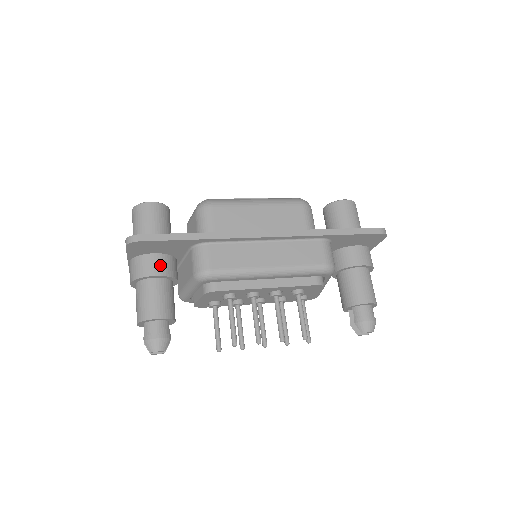
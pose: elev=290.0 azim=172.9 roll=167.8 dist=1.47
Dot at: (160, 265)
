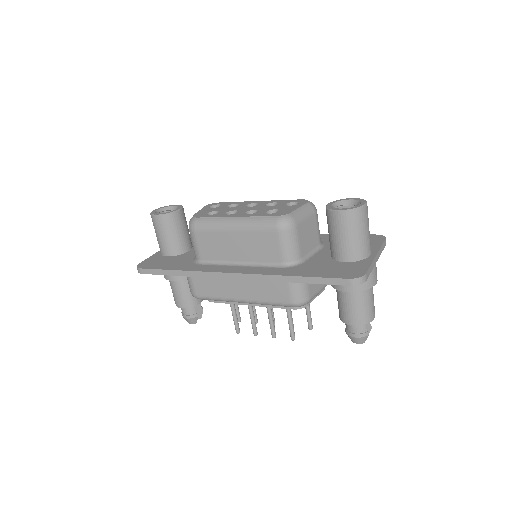
Dot at: occluded
